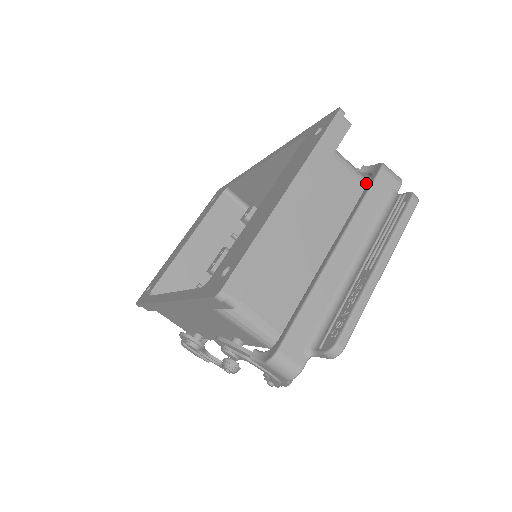
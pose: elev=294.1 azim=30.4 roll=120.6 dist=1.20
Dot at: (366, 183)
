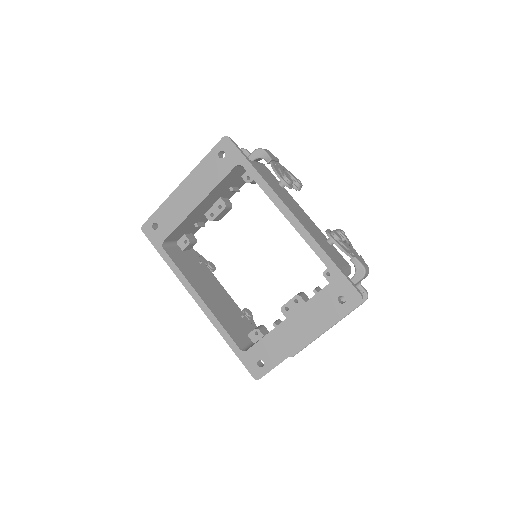
Dot at: occluded
